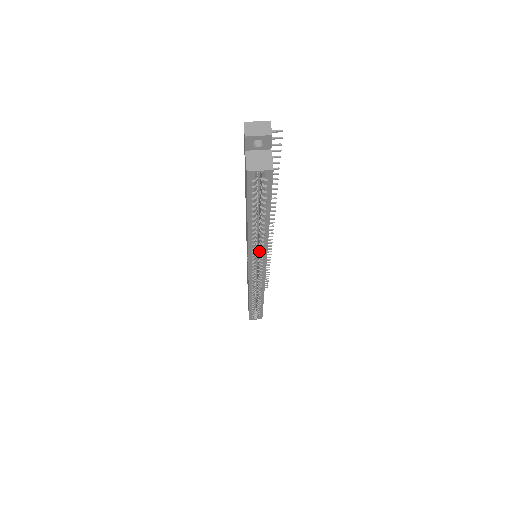
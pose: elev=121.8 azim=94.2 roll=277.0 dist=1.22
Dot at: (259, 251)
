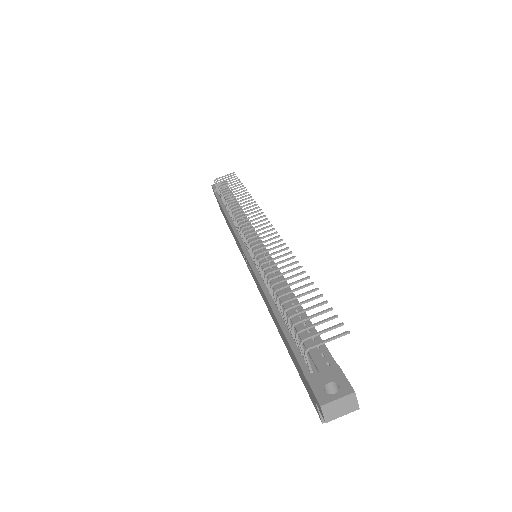
Dot at: occluded
